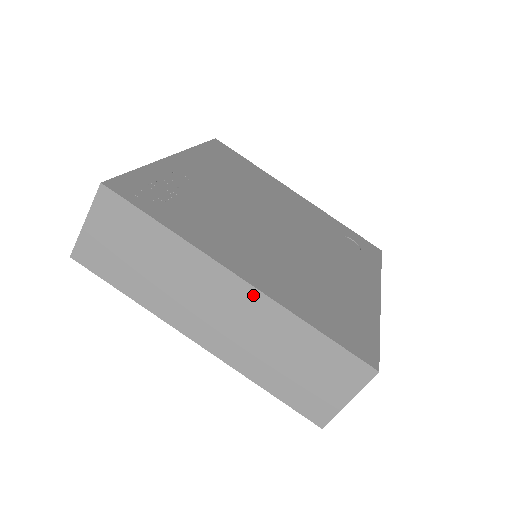
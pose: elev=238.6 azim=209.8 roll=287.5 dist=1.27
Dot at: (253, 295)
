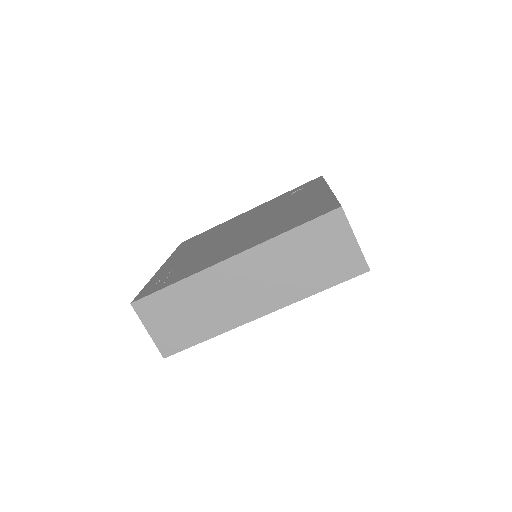
Dot at: (247, 256)
